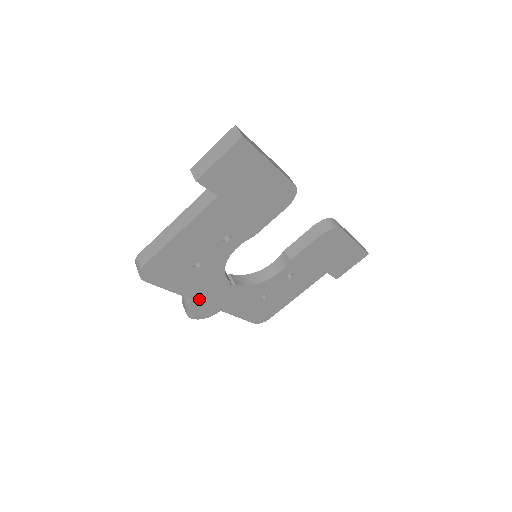
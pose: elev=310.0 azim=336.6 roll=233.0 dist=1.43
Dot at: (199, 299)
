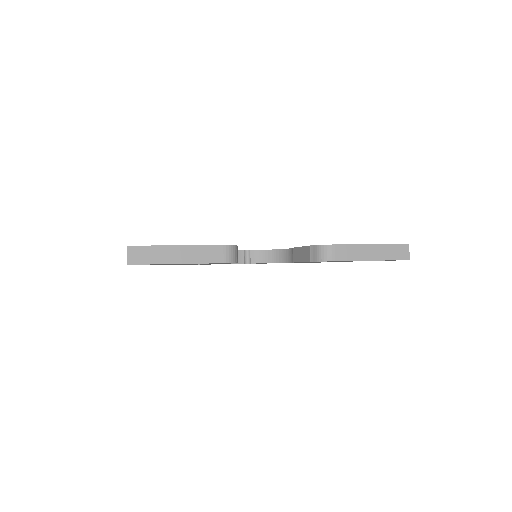
Dot at: occluded
